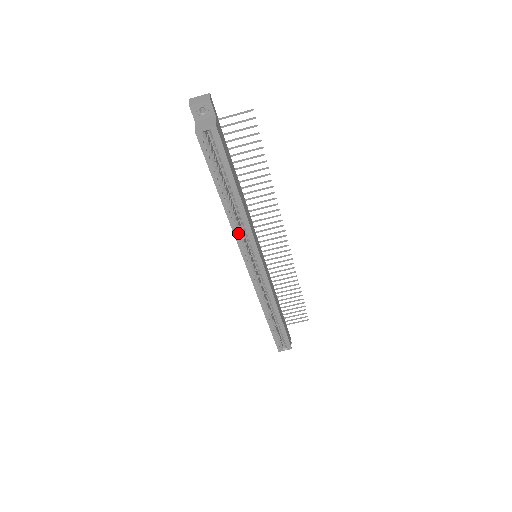
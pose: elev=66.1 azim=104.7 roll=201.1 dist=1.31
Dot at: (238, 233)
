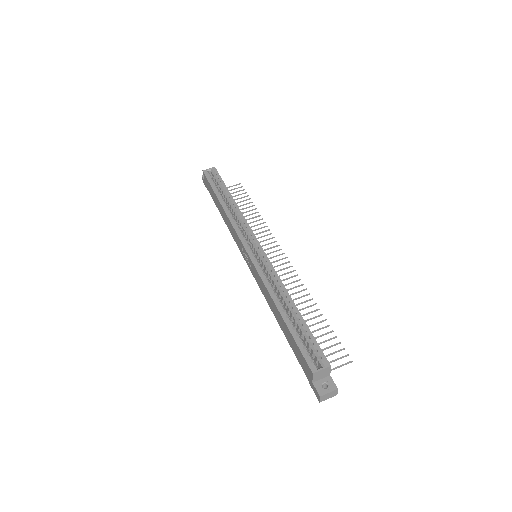
Dot at: (234, 221)
